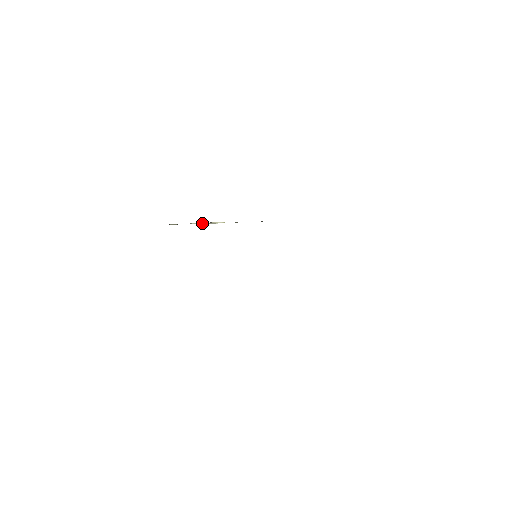
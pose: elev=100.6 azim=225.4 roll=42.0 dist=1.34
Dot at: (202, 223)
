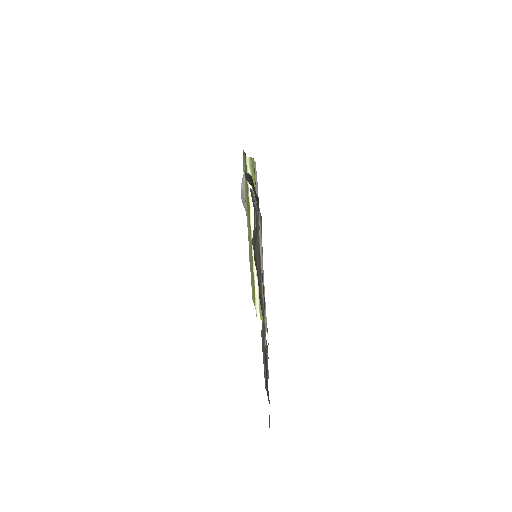
Dot at: (253, 217)
